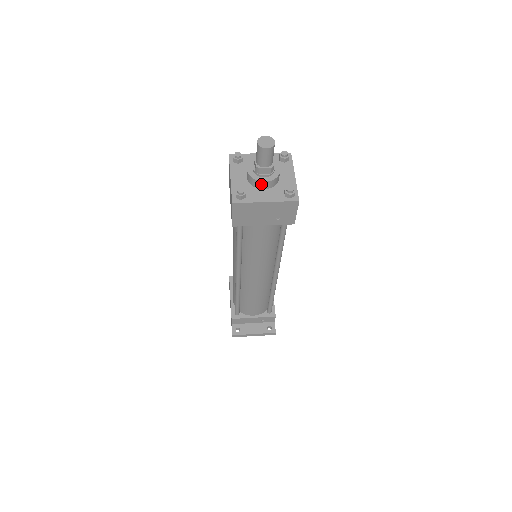
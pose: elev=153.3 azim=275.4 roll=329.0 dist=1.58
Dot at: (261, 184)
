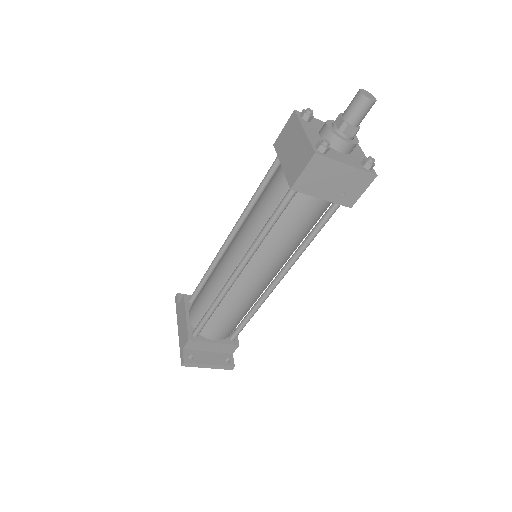
Dot at: (342, 145)
